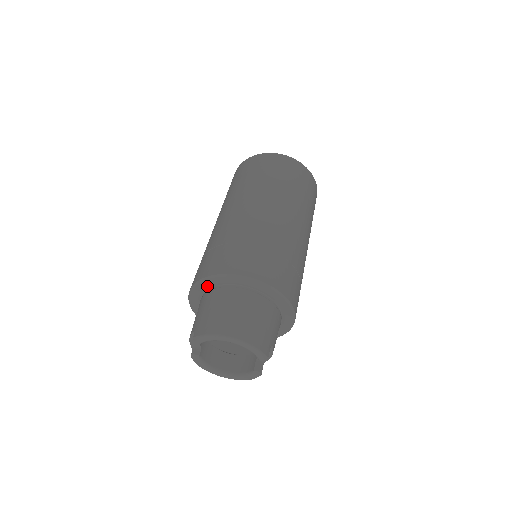
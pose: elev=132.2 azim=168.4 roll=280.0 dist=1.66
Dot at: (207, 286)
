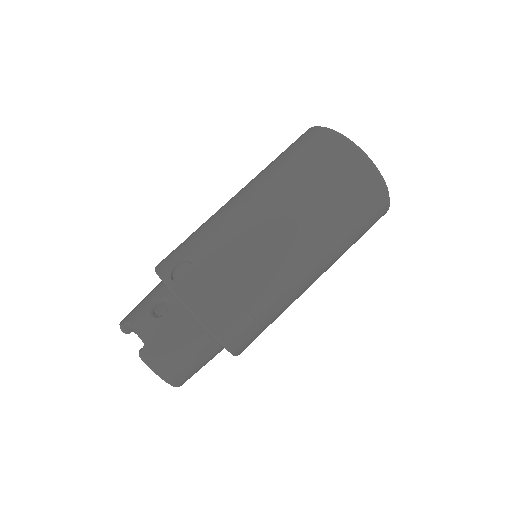
Dot at: occluded
